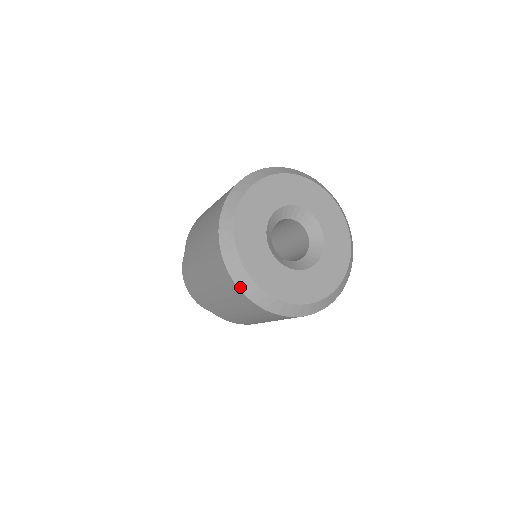
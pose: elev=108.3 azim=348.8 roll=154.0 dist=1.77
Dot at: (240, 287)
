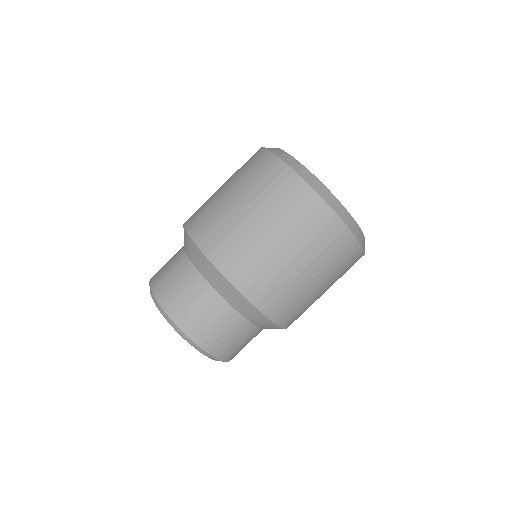
Dot at: (316, 189)
